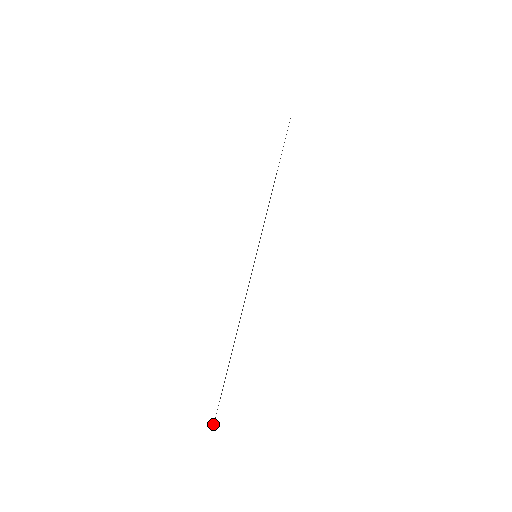
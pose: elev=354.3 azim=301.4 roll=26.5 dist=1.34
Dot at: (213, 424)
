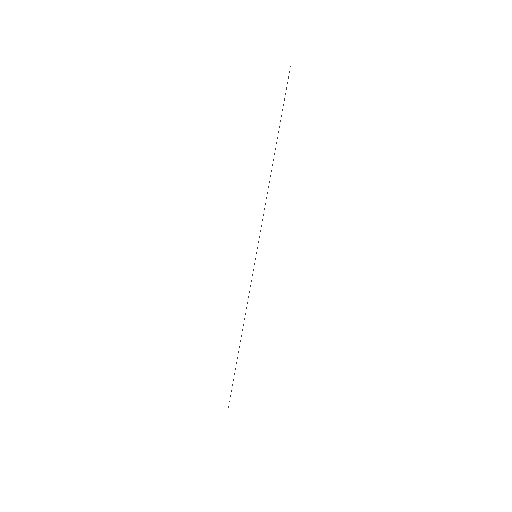
Dot at: (228, 406)
